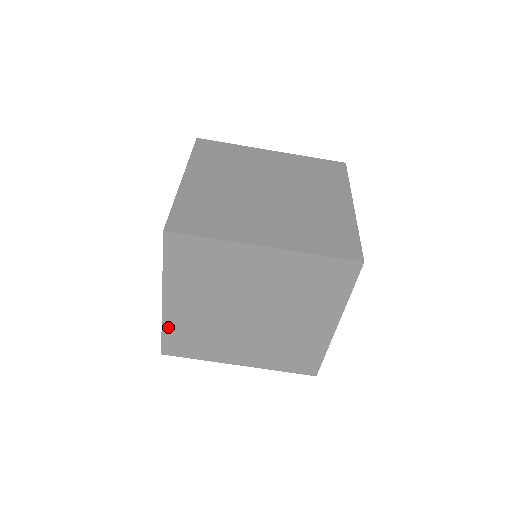
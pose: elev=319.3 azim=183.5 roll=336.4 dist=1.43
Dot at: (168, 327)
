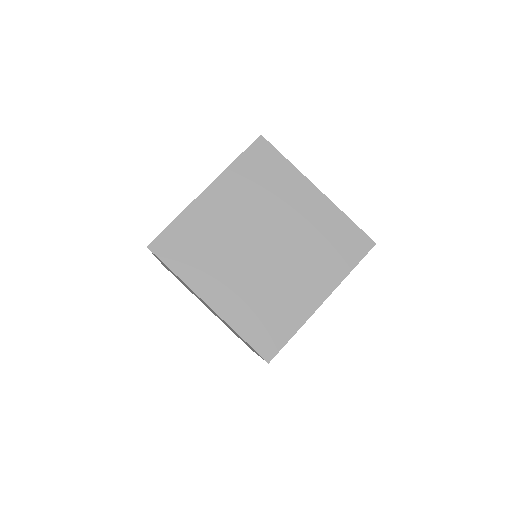
Dot at: occluded
